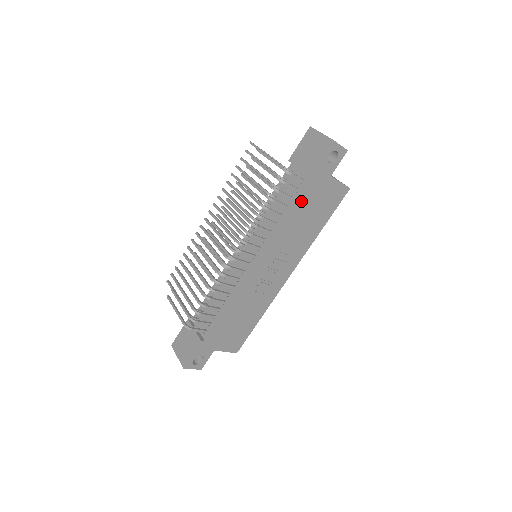
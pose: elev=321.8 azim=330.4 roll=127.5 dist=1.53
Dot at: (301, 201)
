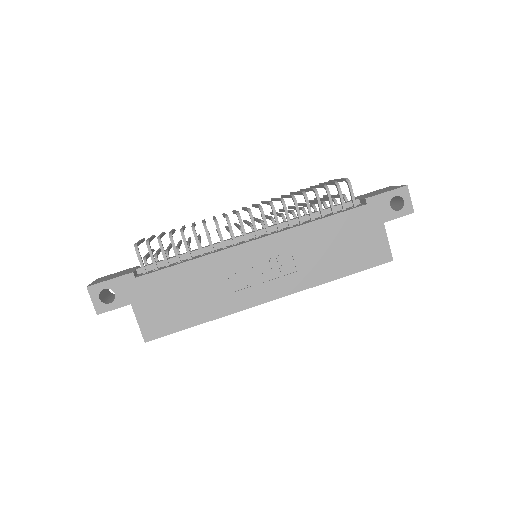
Dot at: (341, 218)
